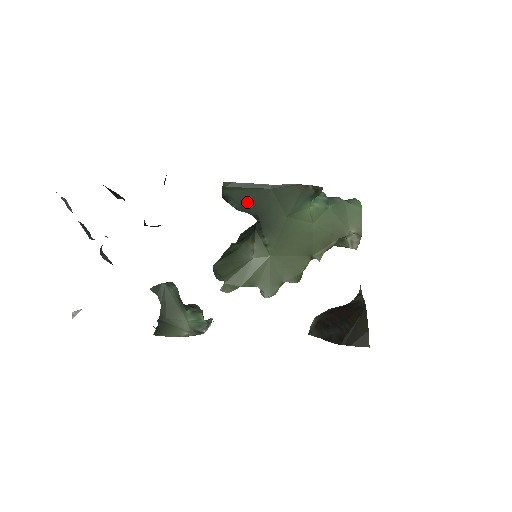
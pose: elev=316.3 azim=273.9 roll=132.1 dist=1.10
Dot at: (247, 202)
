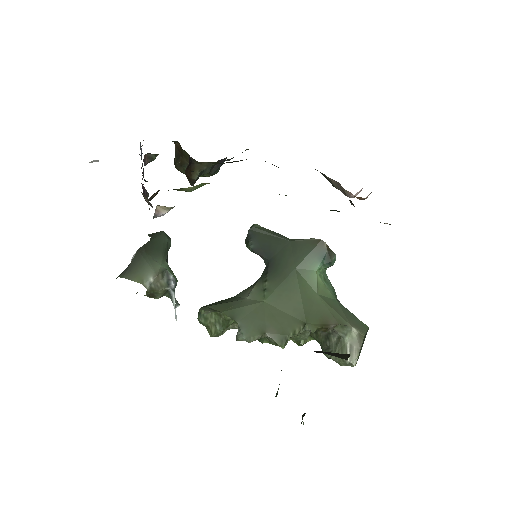
Dot at: (265, 246)
